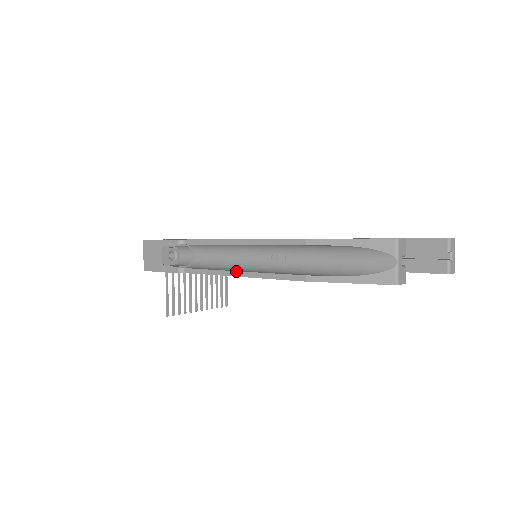
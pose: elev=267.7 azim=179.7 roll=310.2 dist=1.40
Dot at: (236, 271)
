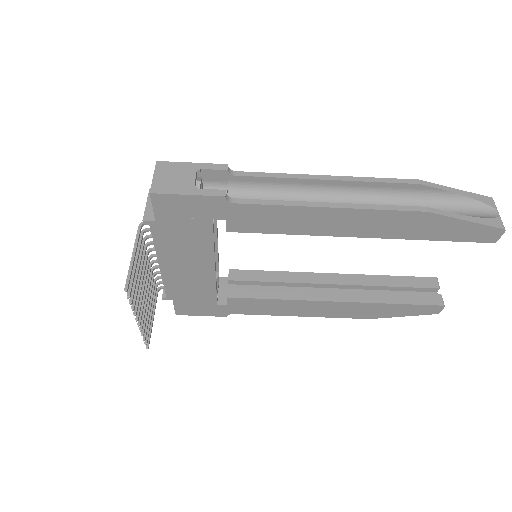
Dot at: (327, 202)
